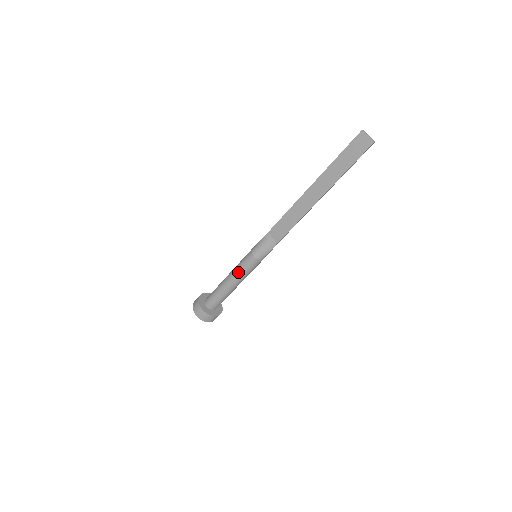
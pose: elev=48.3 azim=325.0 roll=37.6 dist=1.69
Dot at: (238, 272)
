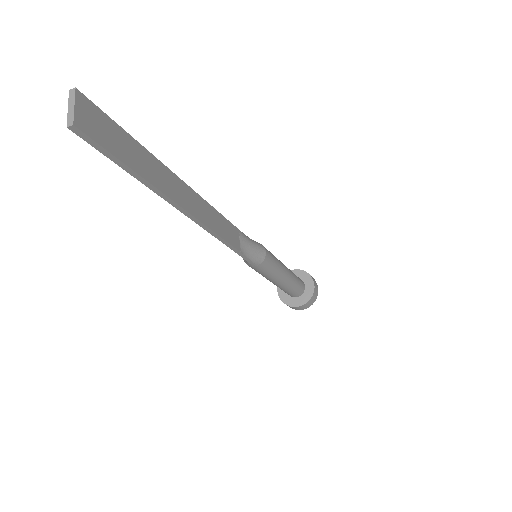
Dot at: occluded
